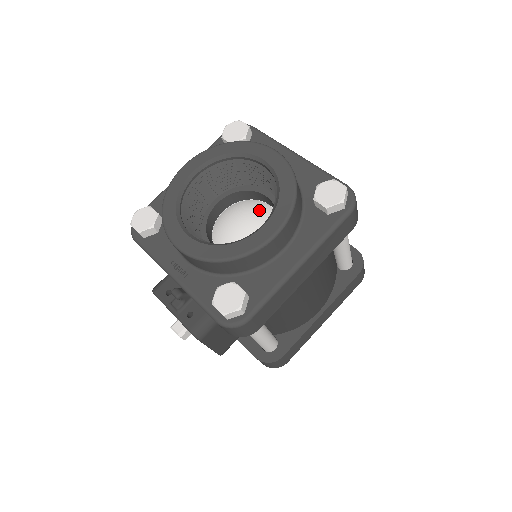
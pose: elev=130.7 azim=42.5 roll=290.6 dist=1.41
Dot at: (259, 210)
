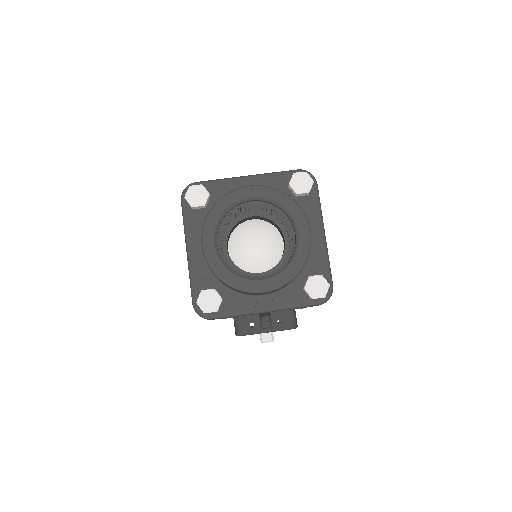
Dot at: (252, 228)
